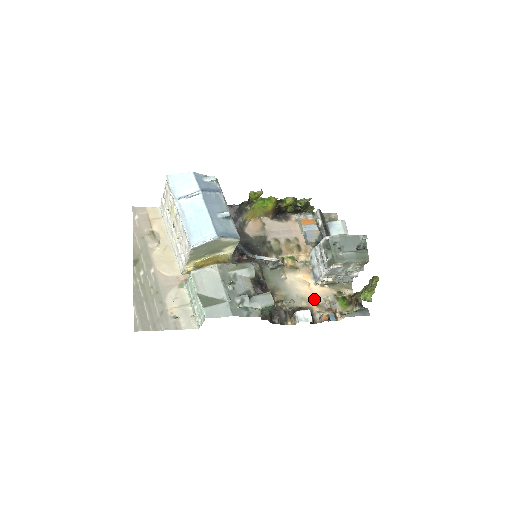
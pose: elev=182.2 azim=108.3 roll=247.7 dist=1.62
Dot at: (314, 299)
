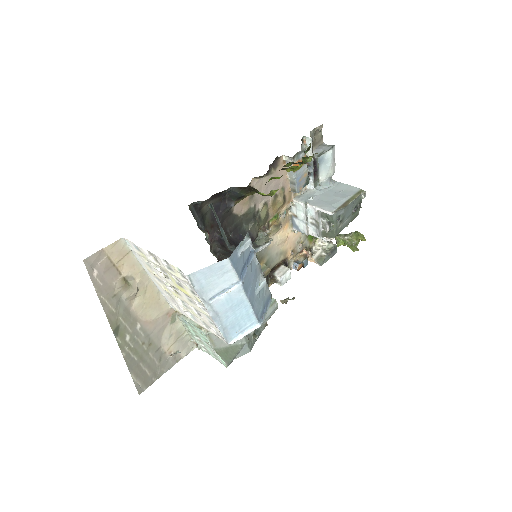
Dot at: (290, 247)
